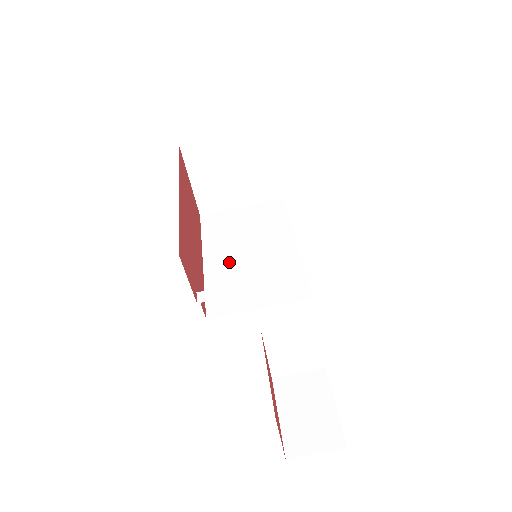
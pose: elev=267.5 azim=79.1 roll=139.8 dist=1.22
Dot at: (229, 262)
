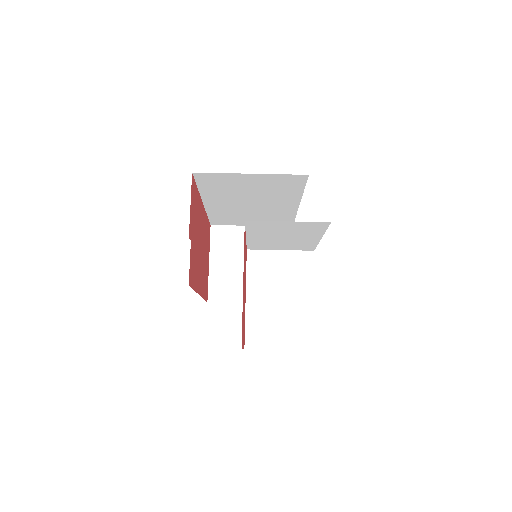
Dot at: occluded
